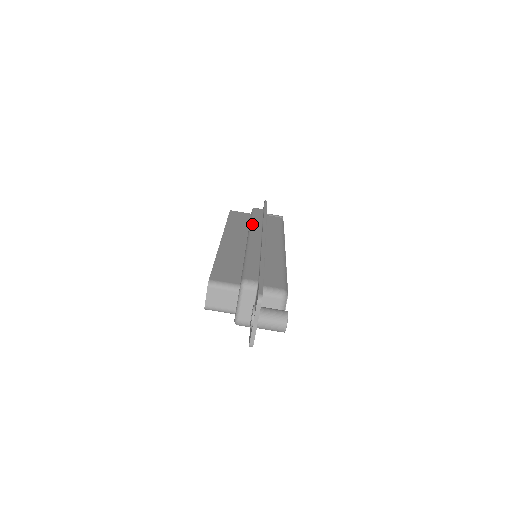
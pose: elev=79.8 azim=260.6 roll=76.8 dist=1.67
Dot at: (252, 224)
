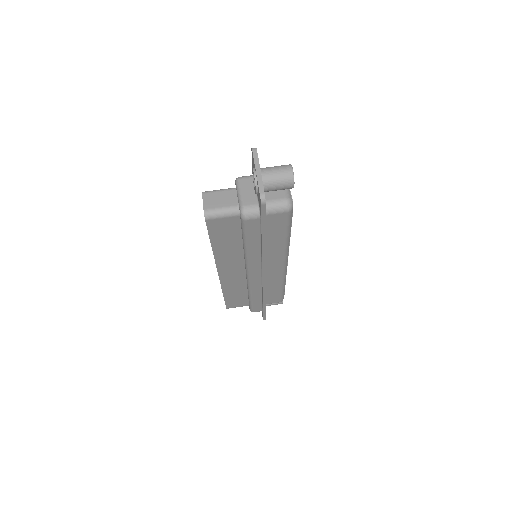
Dot at: occluded
